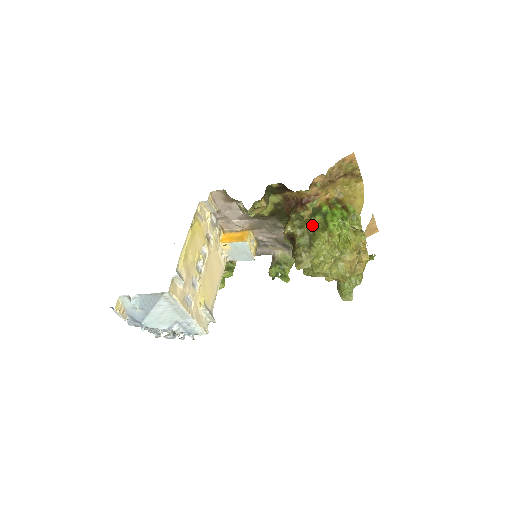
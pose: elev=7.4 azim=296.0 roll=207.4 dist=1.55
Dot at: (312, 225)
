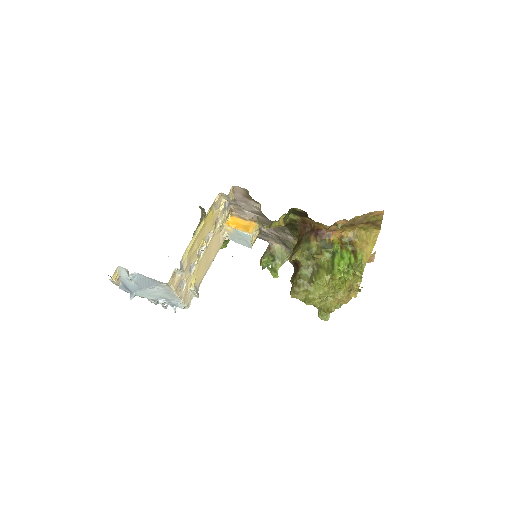
Dot at: (319, 261)
